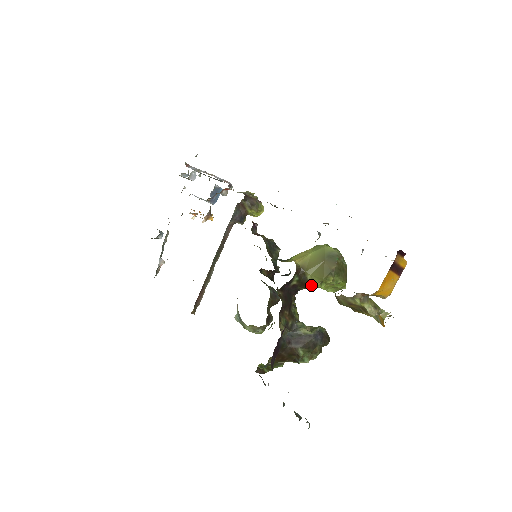
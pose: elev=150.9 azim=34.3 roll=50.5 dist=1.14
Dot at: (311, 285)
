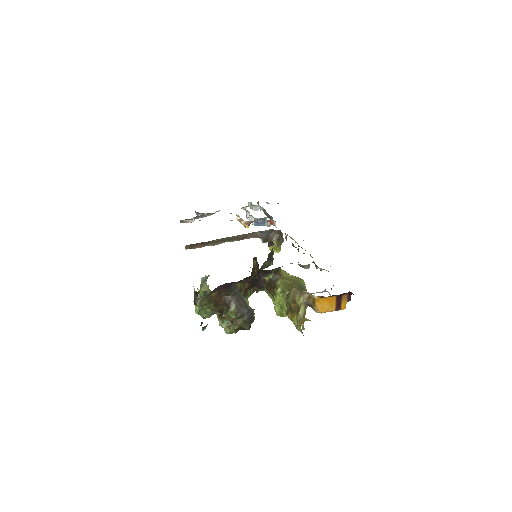
Dot at: (274, 290)
